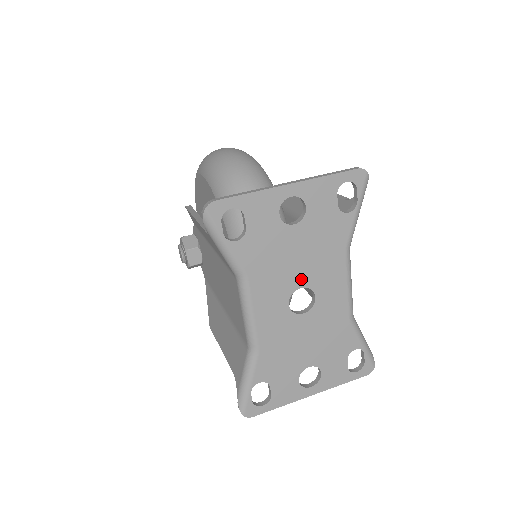
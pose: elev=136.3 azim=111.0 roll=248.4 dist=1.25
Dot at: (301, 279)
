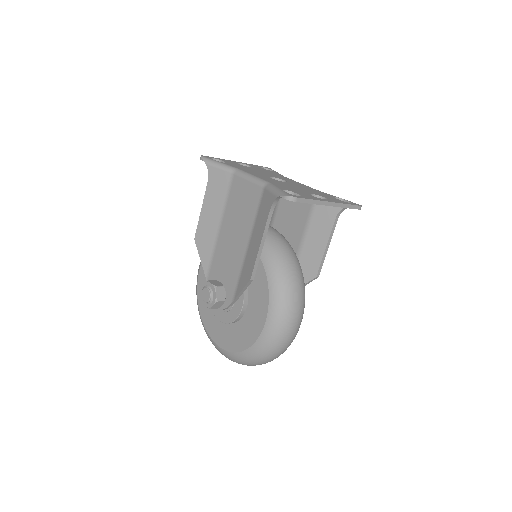
Dot at: occluded
